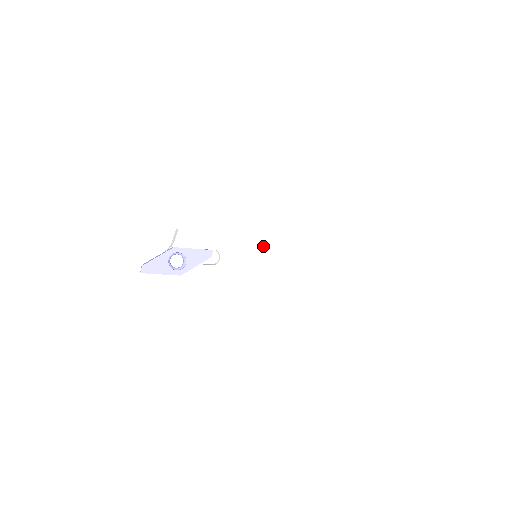
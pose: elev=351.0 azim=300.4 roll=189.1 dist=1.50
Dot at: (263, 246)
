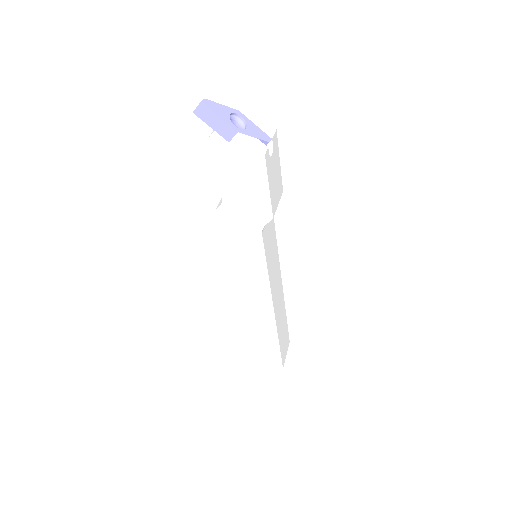
Dot at: (273, 238)
